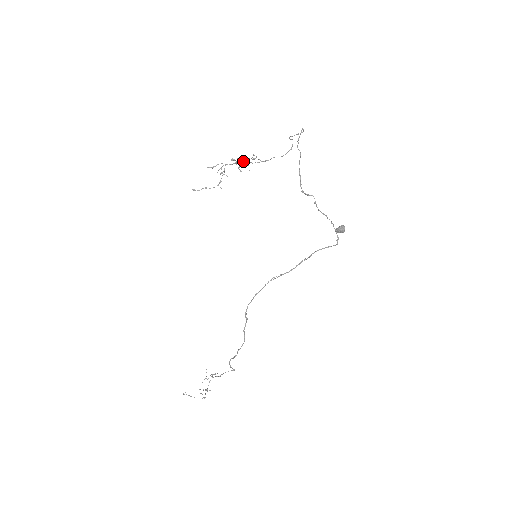
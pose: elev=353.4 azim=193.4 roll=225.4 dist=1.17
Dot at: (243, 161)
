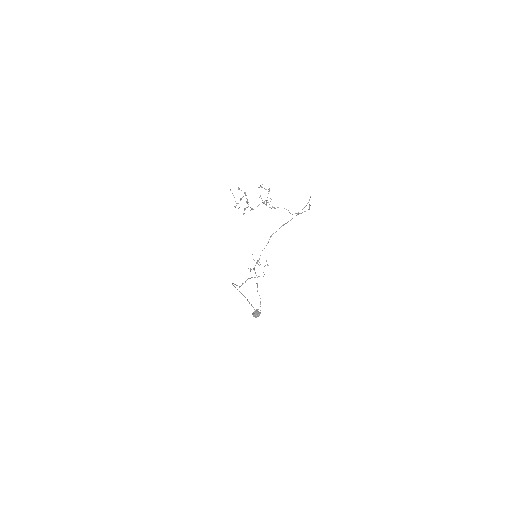
Dot at: occluded
